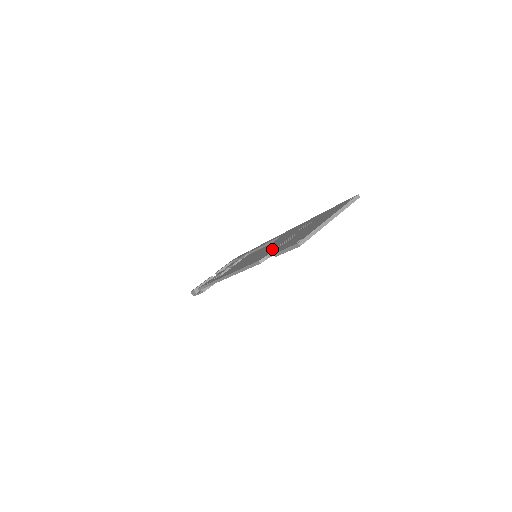
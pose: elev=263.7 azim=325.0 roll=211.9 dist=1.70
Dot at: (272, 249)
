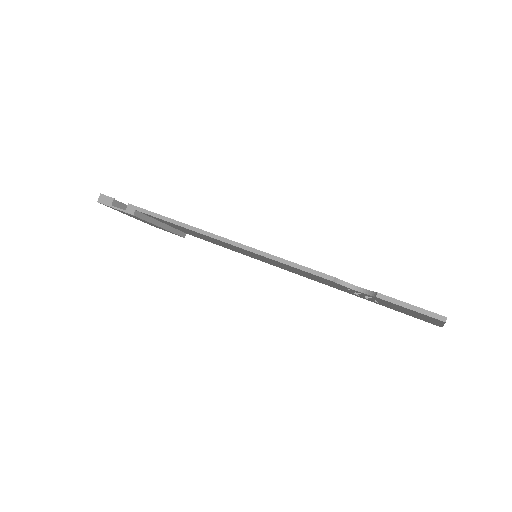
Dot at: occluded
